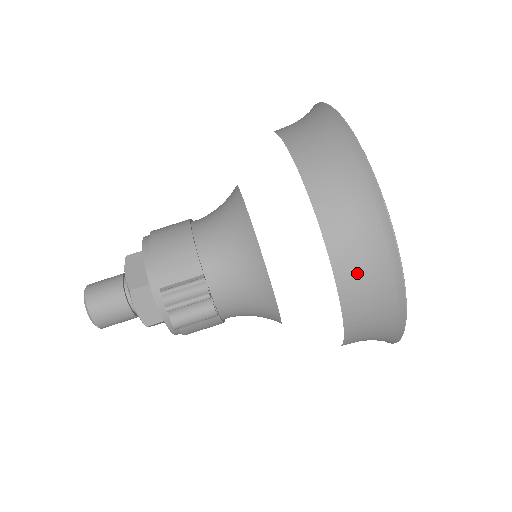
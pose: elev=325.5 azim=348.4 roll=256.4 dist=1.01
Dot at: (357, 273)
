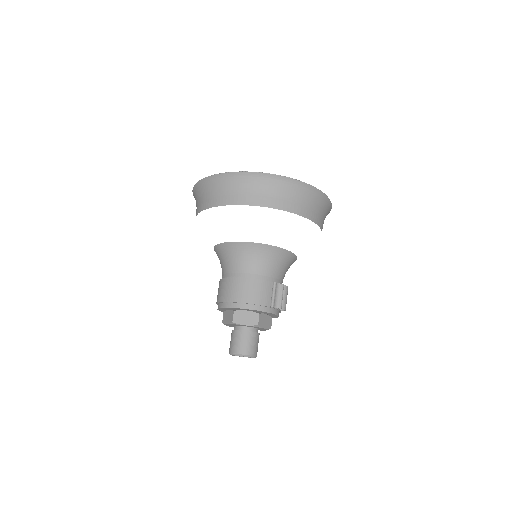
Dot at: (315, 212)
